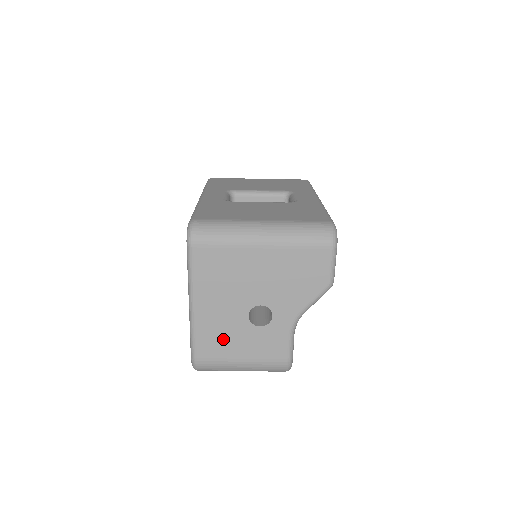
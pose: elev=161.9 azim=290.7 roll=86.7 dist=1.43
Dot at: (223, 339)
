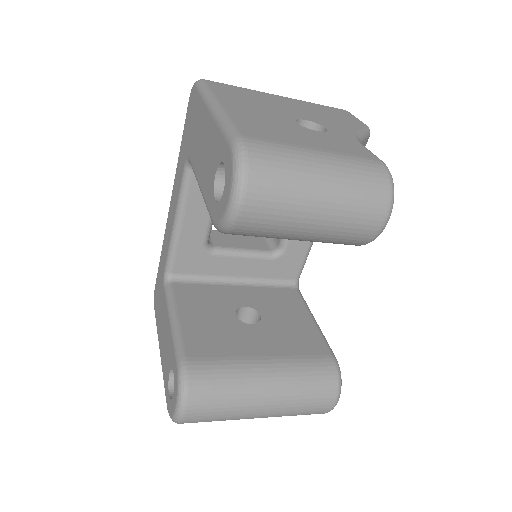
Dot at: (275, 130)
